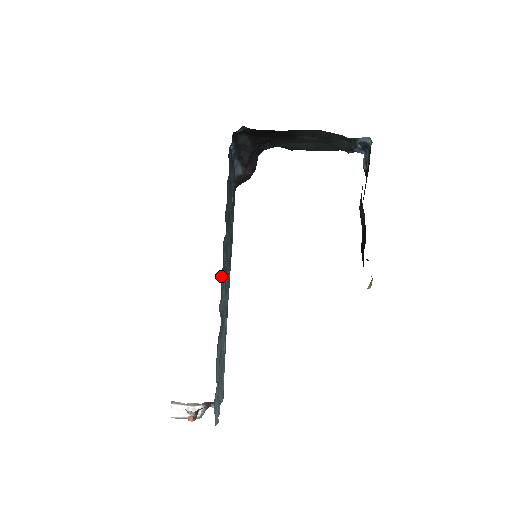
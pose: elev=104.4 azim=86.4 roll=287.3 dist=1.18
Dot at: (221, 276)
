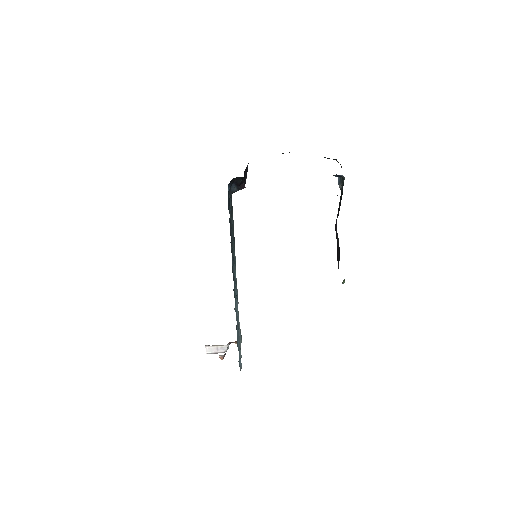
Dot at: (233, 289)
